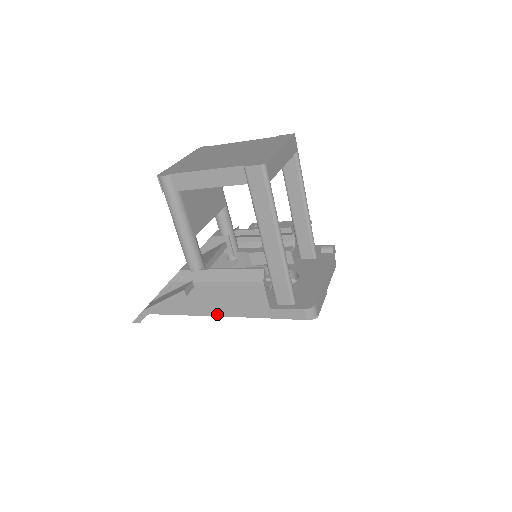
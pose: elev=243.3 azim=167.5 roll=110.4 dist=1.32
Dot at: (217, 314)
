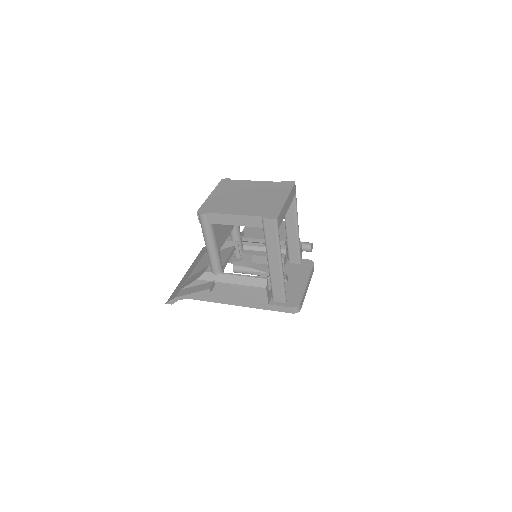
Dot at: (230, 303)
